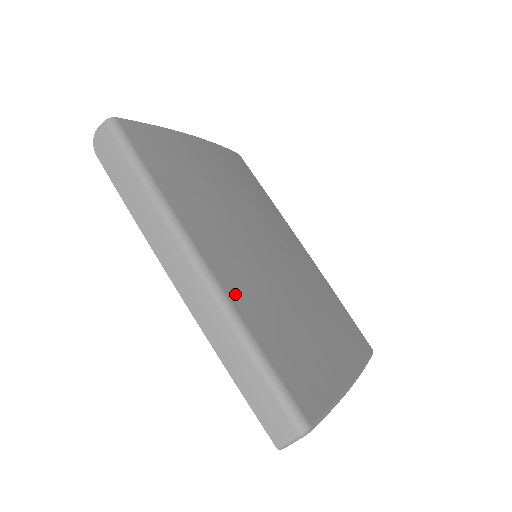
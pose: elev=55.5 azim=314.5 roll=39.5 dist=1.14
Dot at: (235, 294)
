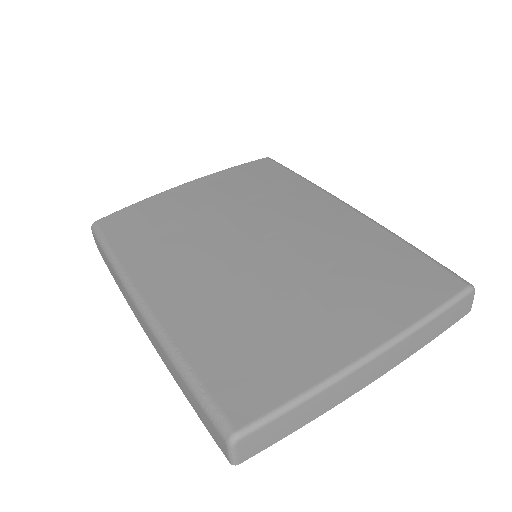
Dot at: (173, 318)
